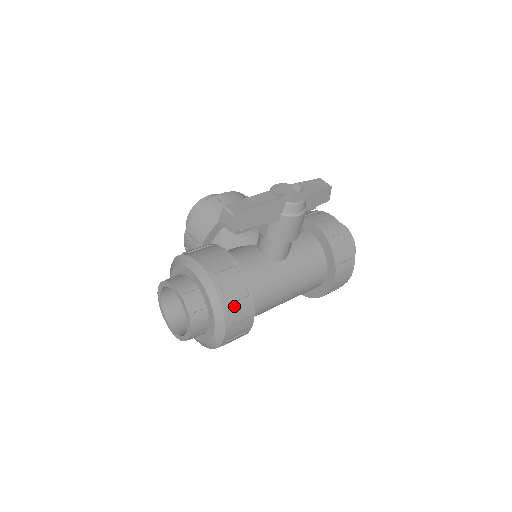
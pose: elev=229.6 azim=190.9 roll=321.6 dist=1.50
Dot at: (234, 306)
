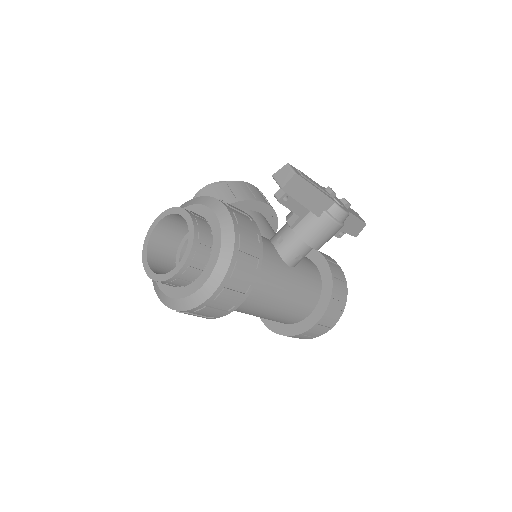
Dot at: (241, 268)
